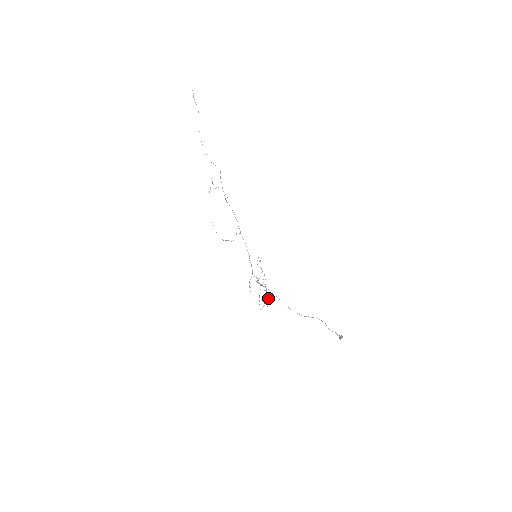
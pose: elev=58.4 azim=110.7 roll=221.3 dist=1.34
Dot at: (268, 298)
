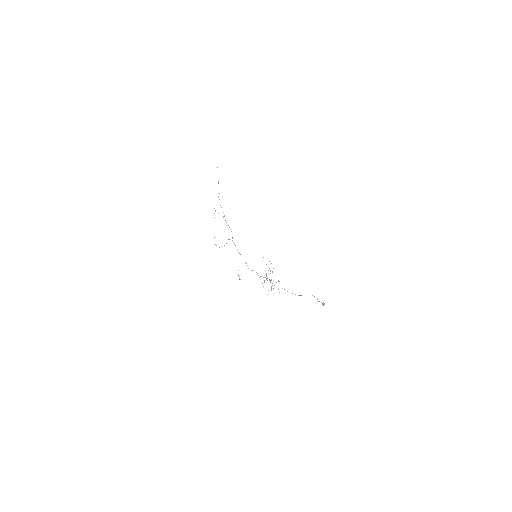
Dot at: (271, 287)
